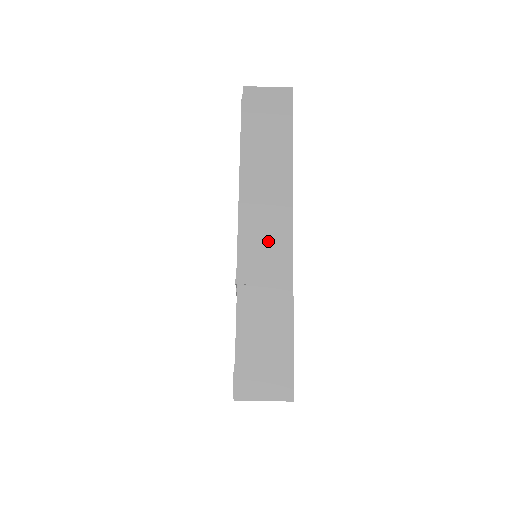
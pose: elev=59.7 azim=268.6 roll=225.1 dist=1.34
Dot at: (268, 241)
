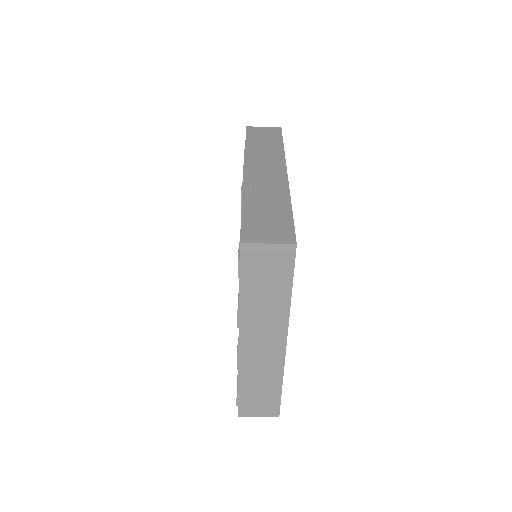
Dot at: (267, 175)
